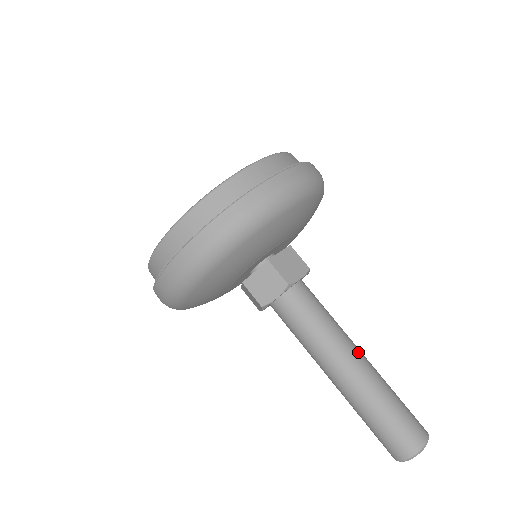
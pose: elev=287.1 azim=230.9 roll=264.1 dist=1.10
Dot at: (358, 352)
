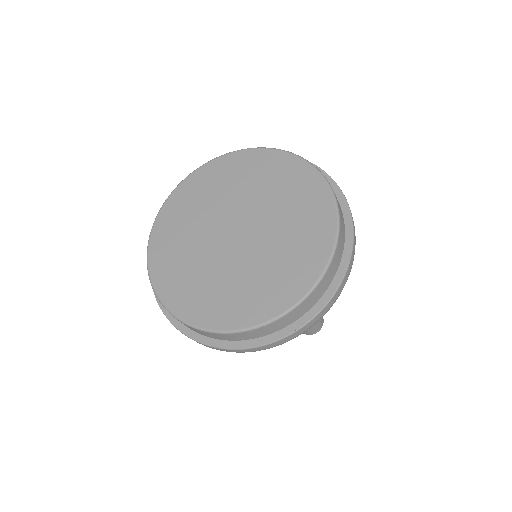
Dot at: occluded
